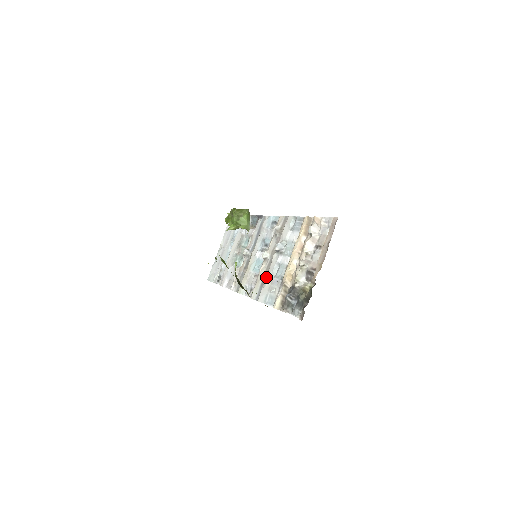
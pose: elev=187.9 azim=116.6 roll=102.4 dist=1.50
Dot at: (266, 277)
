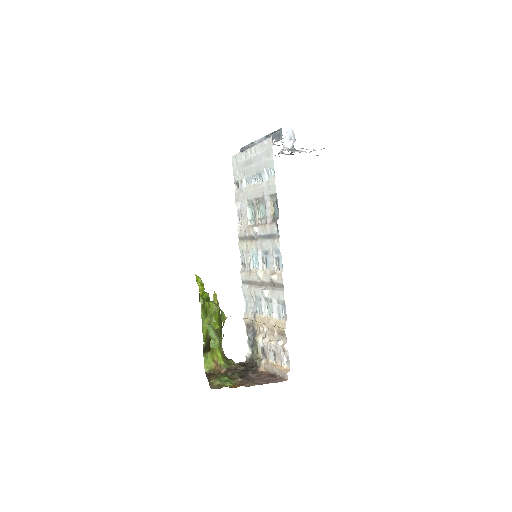
Dot at: (251, 288)
